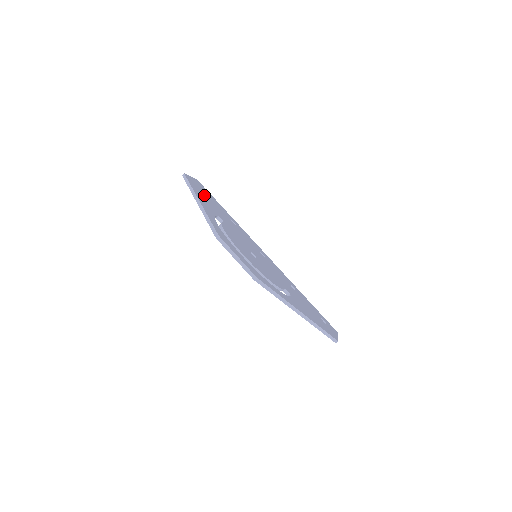
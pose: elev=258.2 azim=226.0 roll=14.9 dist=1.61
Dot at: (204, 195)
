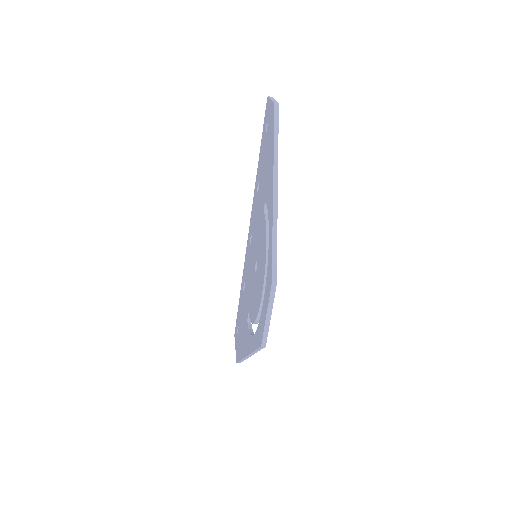
Dot at: occluded
